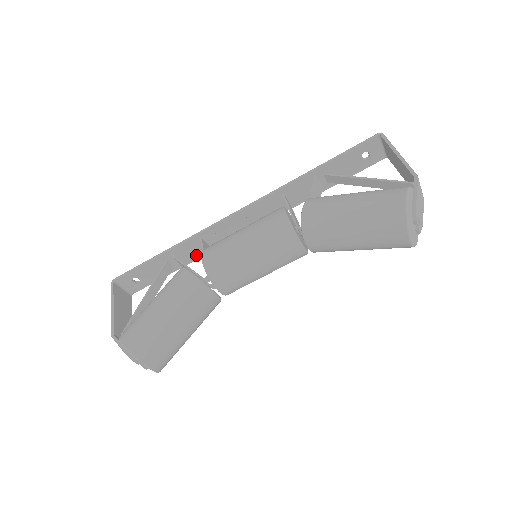
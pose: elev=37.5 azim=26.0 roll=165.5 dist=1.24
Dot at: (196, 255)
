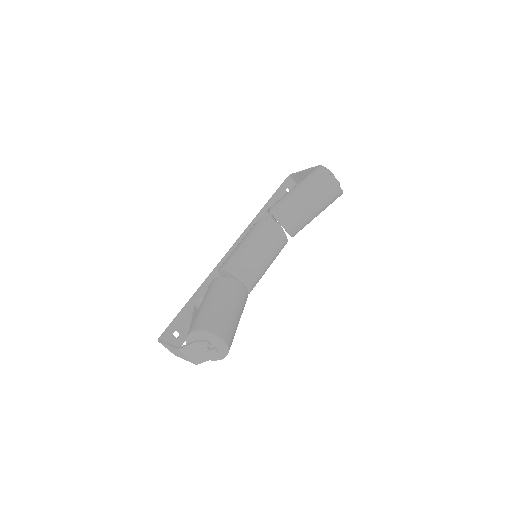
Dot at: occluded
